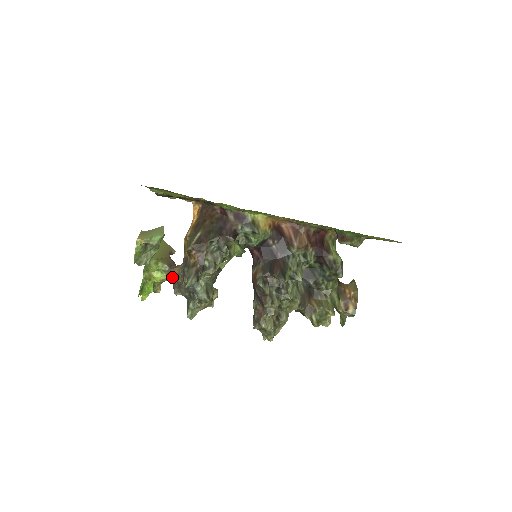
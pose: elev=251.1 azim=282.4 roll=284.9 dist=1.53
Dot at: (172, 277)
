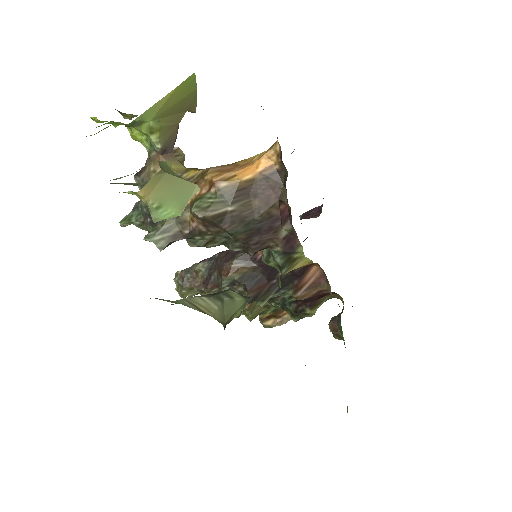
Dot at: (152, 164)
